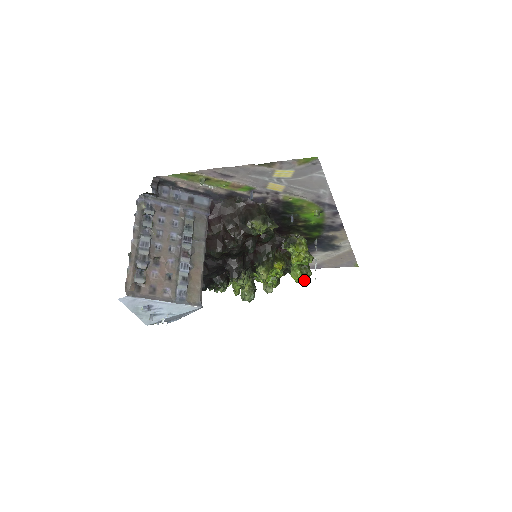
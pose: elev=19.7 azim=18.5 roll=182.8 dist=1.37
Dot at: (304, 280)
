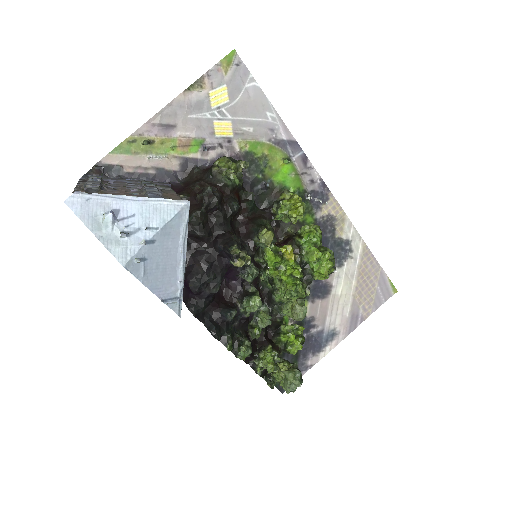
Dot at: (329, 261)
